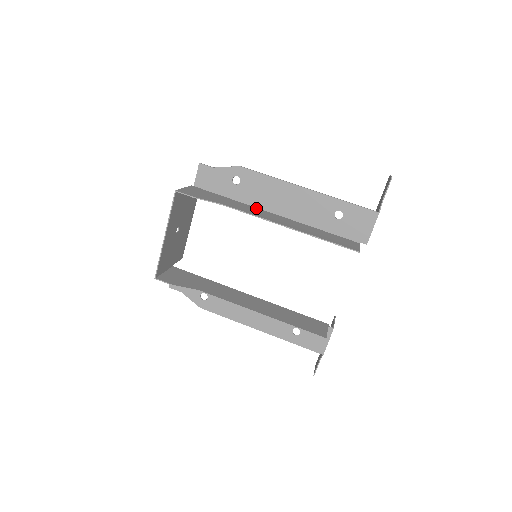
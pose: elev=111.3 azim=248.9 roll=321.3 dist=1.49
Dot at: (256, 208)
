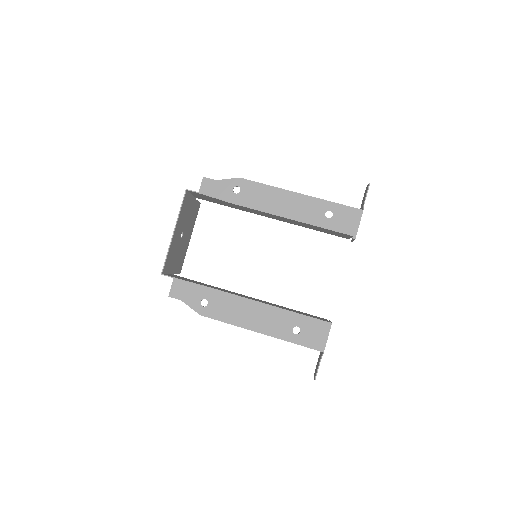
Dot at: occluded
